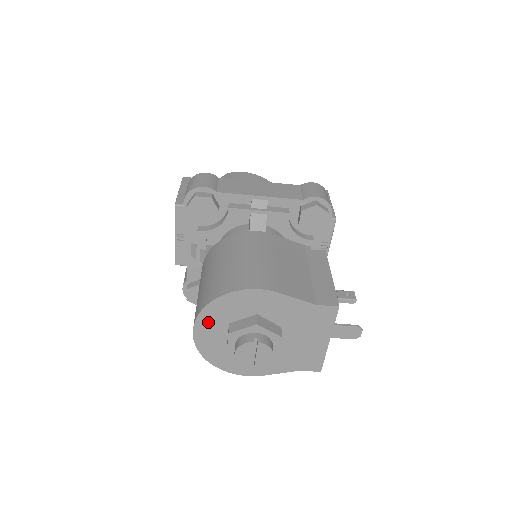
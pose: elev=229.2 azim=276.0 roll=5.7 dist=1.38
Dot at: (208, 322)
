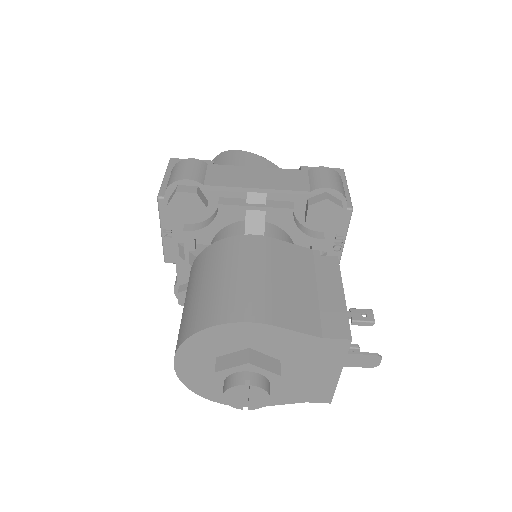
Dot at: (191, 356)
